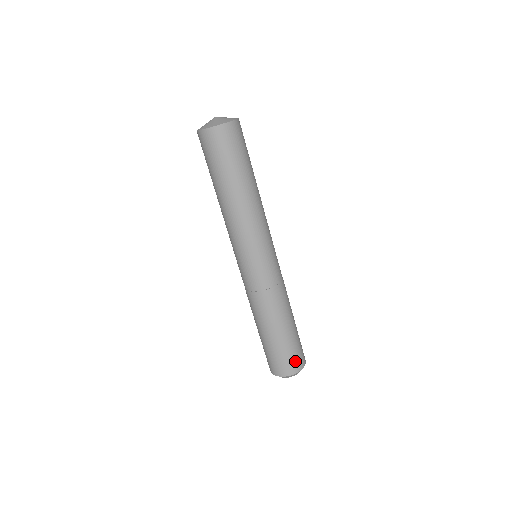
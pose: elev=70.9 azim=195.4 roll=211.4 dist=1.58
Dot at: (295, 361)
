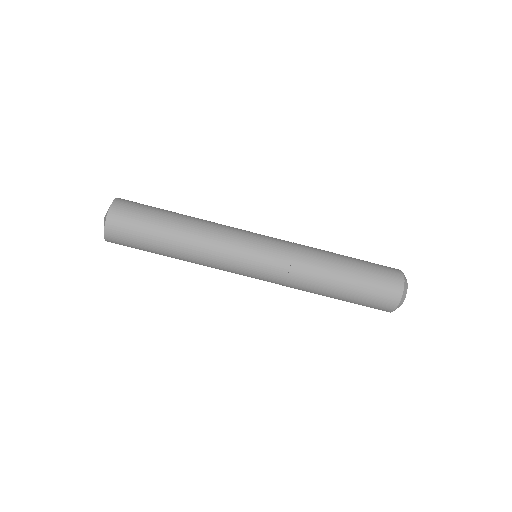
Dot at: (389, 278)
